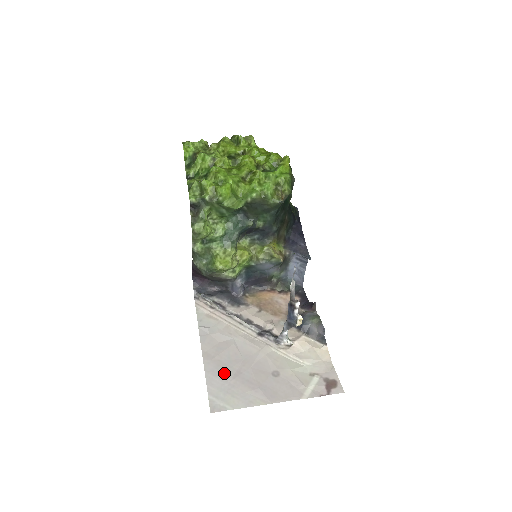
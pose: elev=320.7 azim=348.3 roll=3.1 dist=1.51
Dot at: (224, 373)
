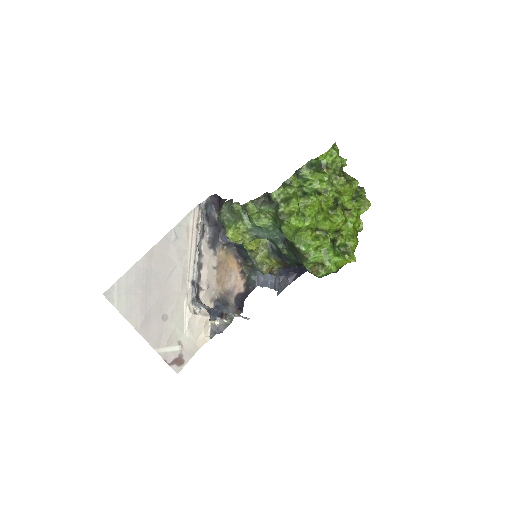
Dot at: (142, 280)
